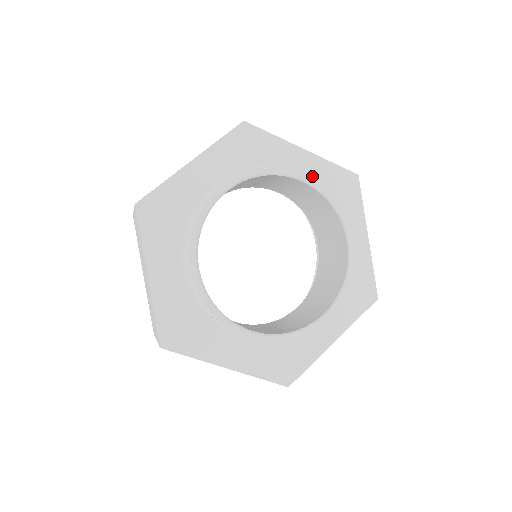
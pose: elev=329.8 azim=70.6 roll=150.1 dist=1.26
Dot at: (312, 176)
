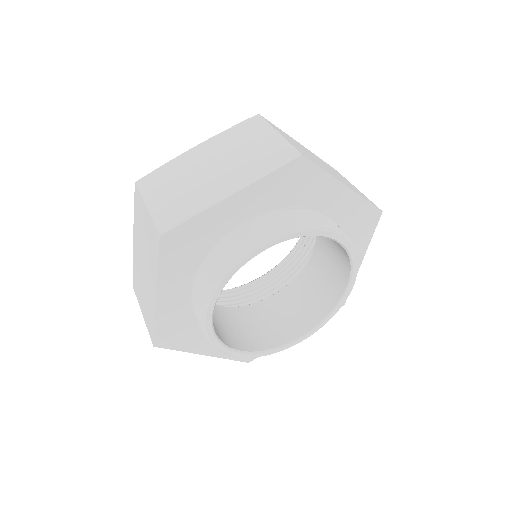
Dot at: (346, 235)
